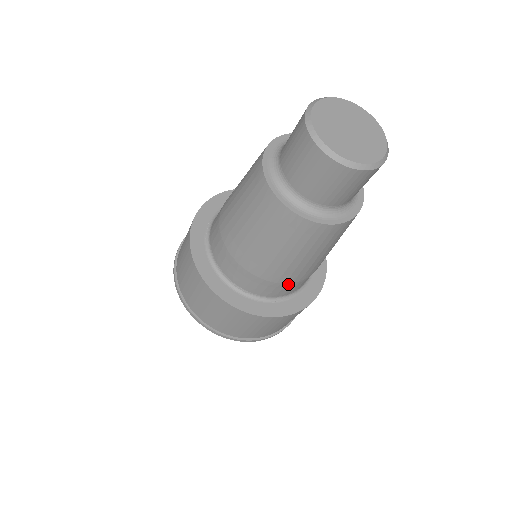
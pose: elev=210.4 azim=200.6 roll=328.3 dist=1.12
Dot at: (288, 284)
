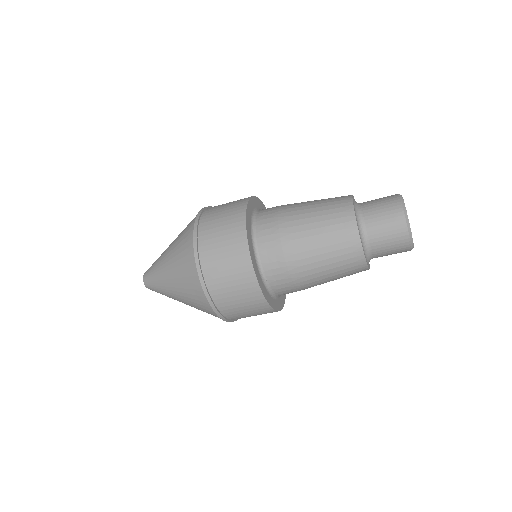
Dot at: (295, 289)
